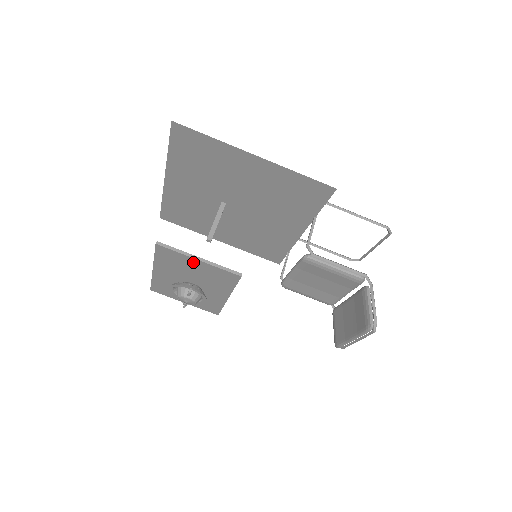
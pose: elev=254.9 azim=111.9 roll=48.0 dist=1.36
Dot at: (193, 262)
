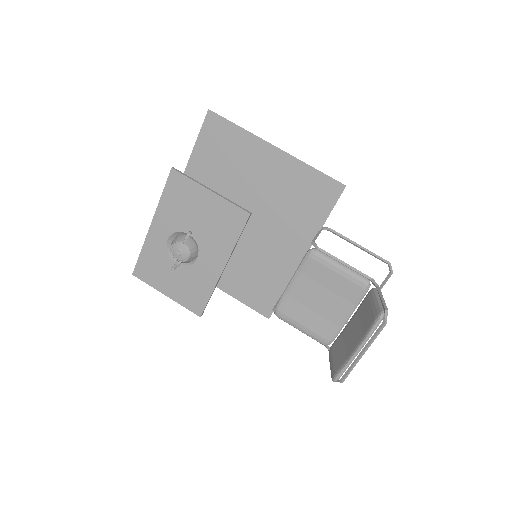
Dot at: (203, 196)
